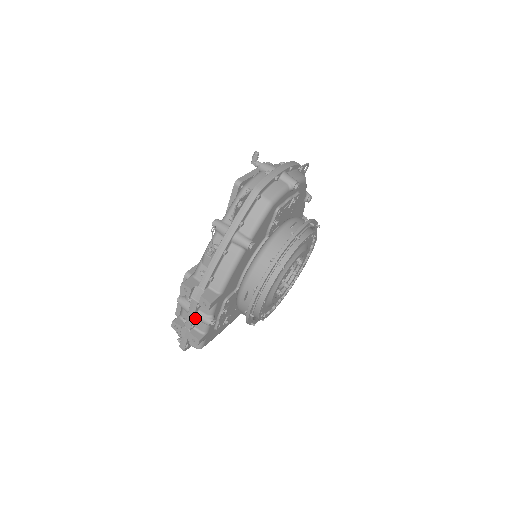
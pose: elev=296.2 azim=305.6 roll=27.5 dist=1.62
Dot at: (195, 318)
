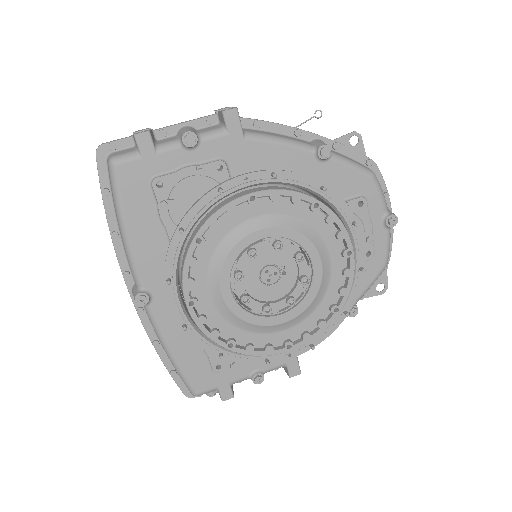
Dot at: (182, 128)
